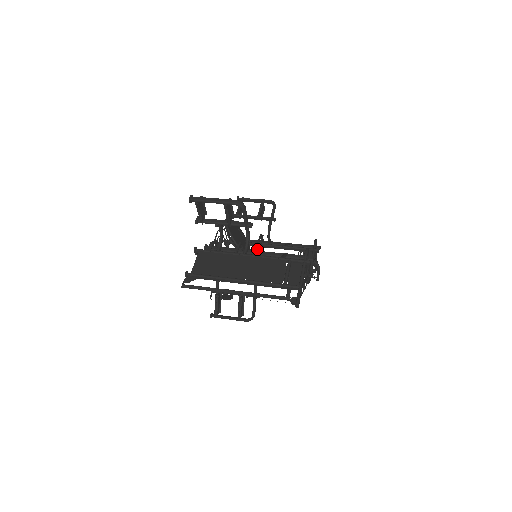
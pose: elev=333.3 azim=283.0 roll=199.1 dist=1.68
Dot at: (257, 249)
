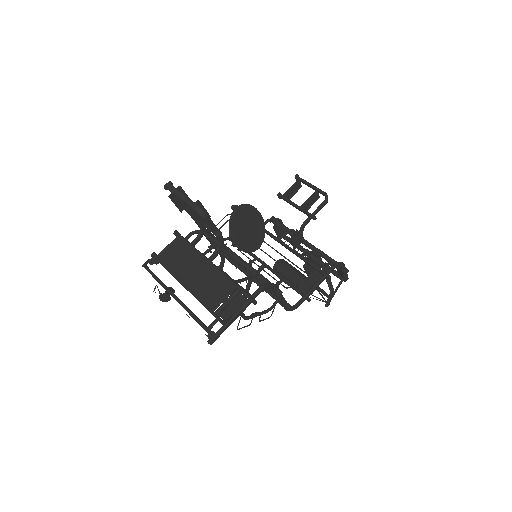
Dot at: (290, 241)
